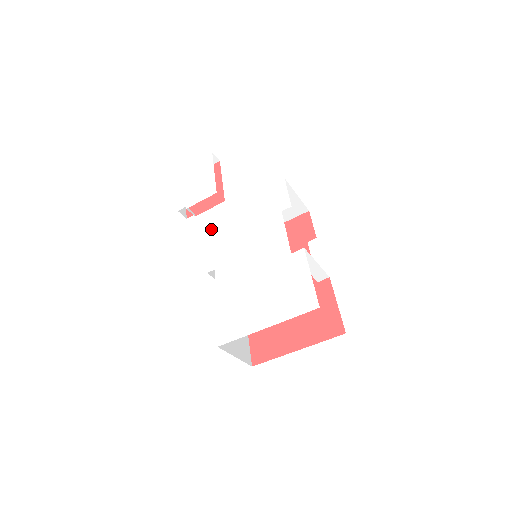
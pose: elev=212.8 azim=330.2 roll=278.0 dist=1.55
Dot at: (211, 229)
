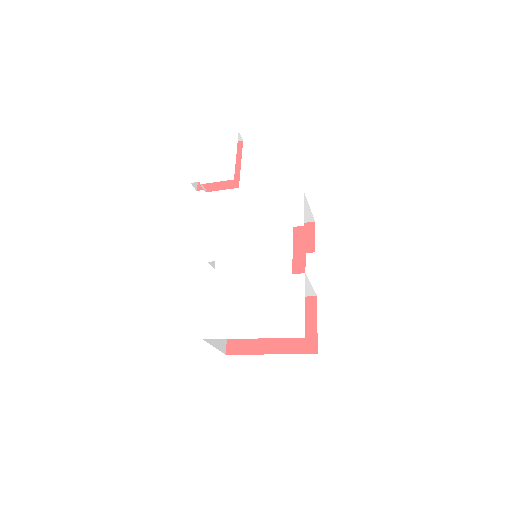
Dot at: (220, 217)
